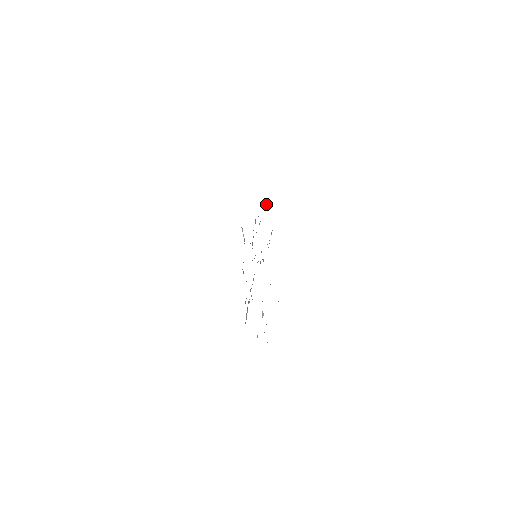
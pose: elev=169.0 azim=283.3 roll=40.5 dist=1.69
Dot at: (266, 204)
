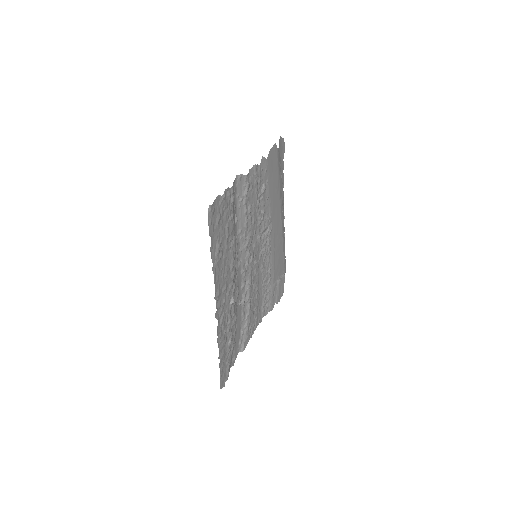
Dot at: (264, 187)
